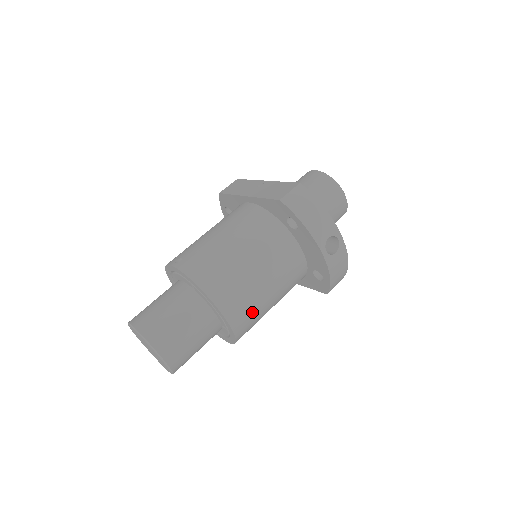
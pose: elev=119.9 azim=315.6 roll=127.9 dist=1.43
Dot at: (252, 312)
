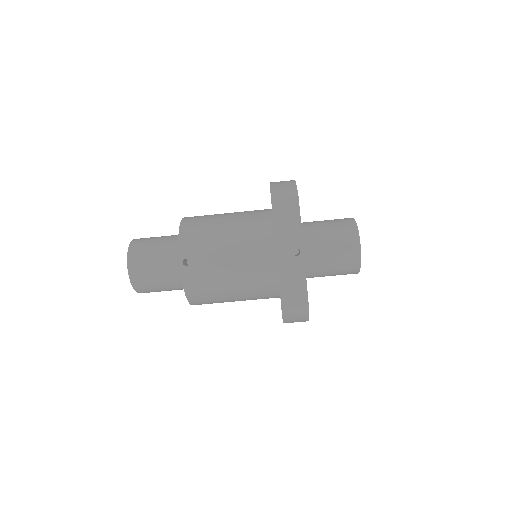
Dot at: occluded
